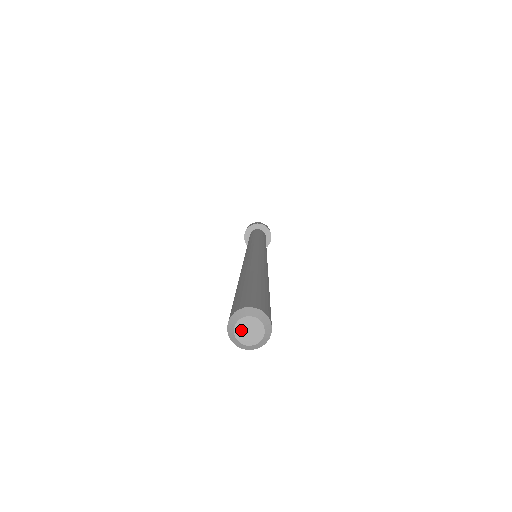
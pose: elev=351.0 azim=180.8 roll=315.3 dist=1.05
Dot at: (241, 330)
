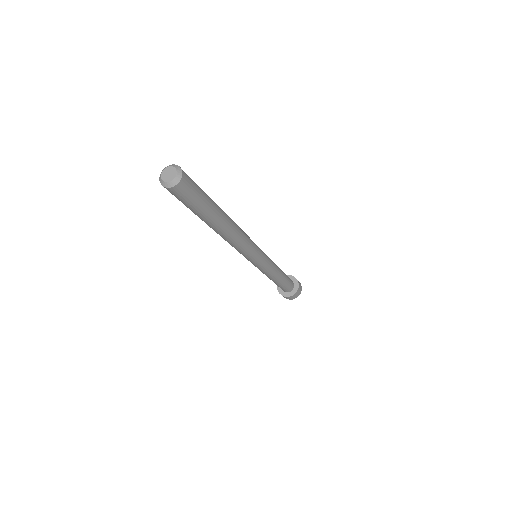
Dot at: (165, 173)
